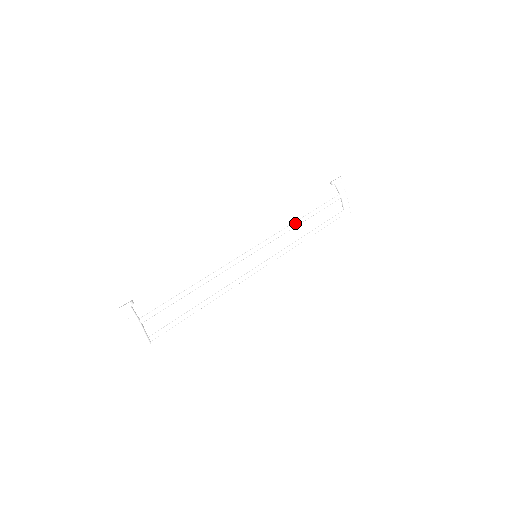
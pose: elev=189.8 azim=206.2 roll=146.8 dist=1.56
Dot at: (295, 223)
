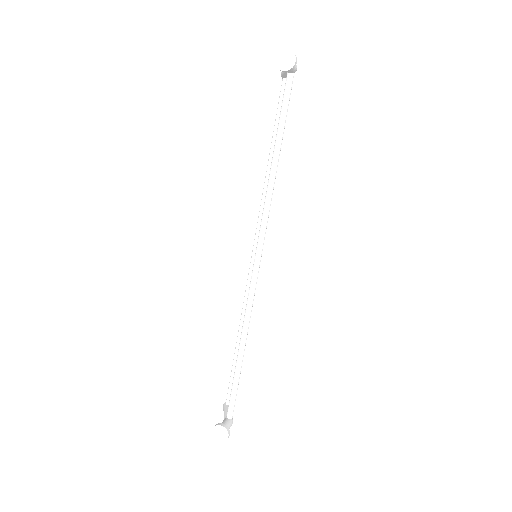
Dot at: (274, 182)
